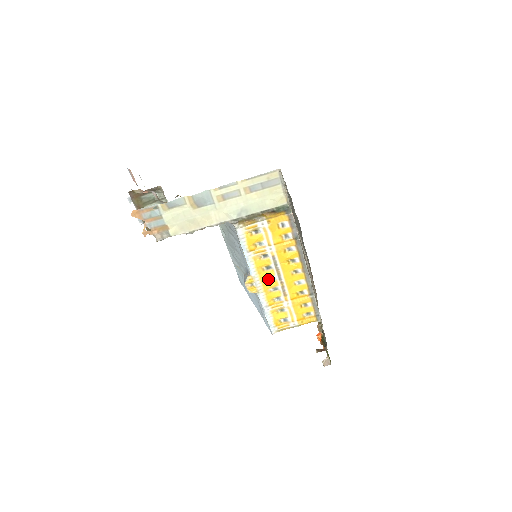
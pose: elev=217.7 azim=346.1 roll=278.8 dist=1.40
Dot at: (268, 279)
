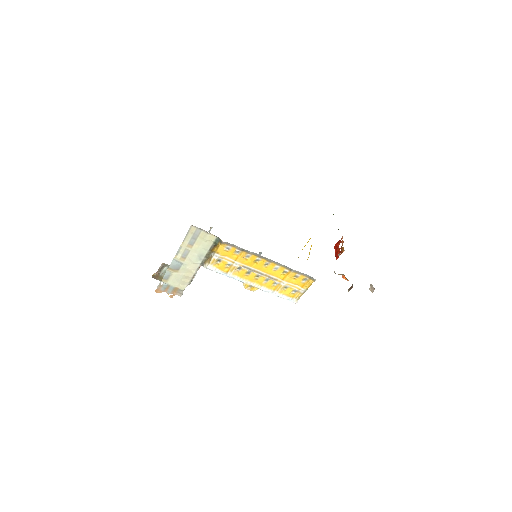
Dot at: (256, 278)
